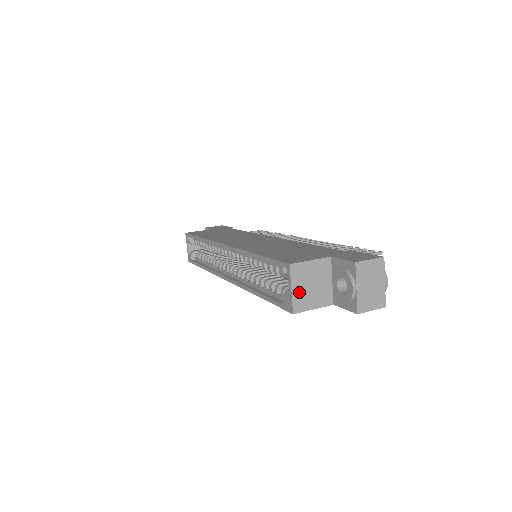
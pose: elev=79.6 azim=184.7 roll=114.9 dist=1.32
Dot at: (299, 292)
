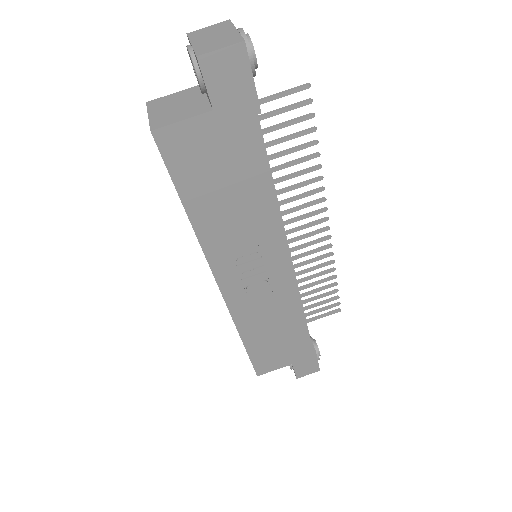
Dot at: (159, 115)
